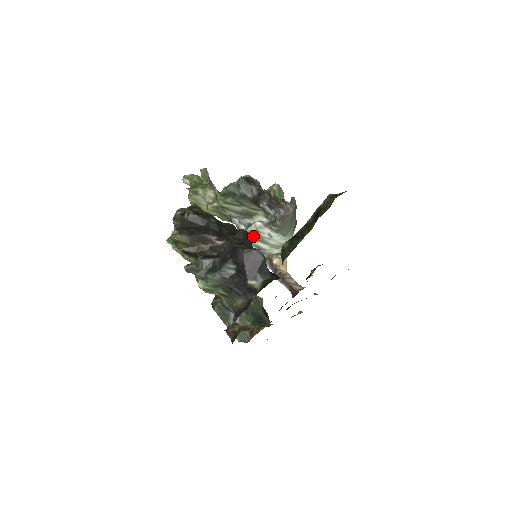
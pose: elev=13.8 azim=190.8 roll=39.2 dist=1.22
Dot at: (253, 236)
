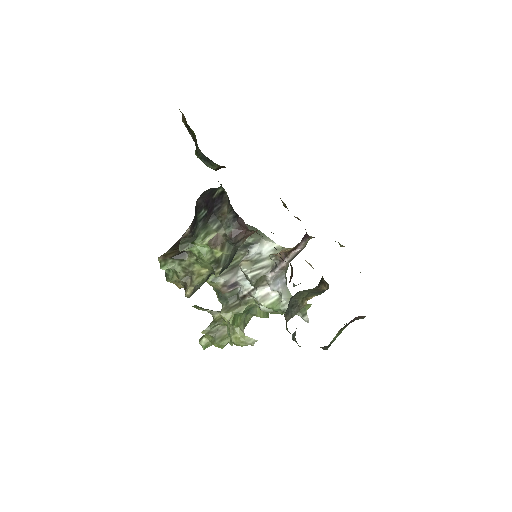
Dot at: (249, 265)
